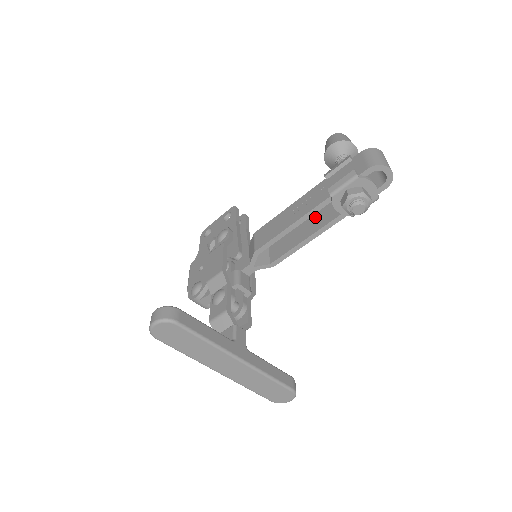
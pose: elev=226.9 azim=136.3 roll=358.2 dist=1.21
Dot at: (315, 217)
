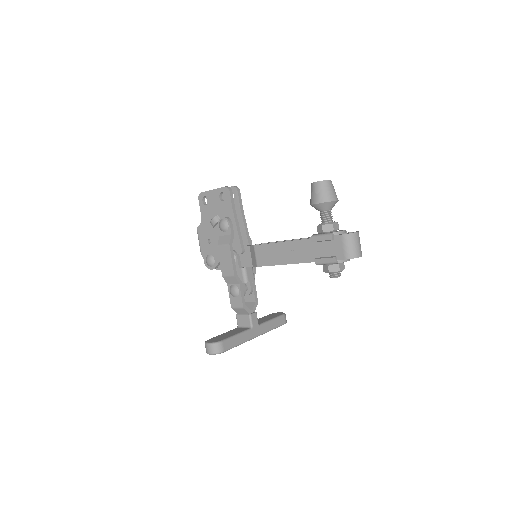
Dot at: occluded
